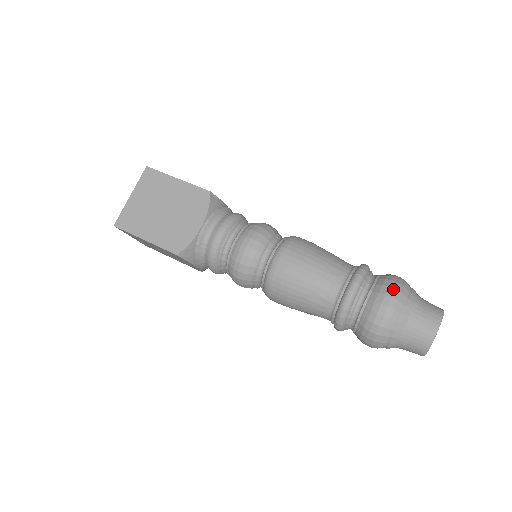
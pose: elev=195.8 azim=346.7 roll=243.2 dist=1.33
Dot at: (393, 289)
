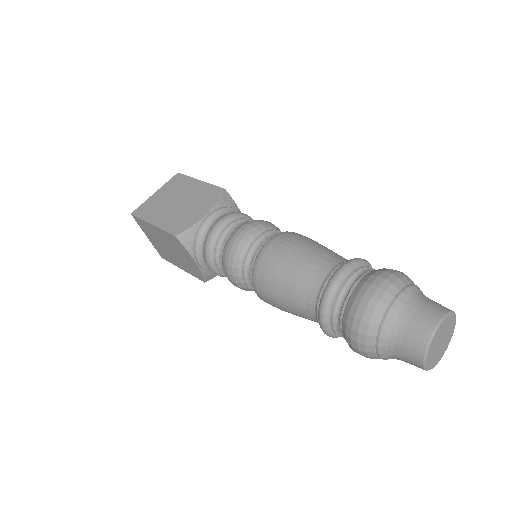
Dot at: (389, 273)
